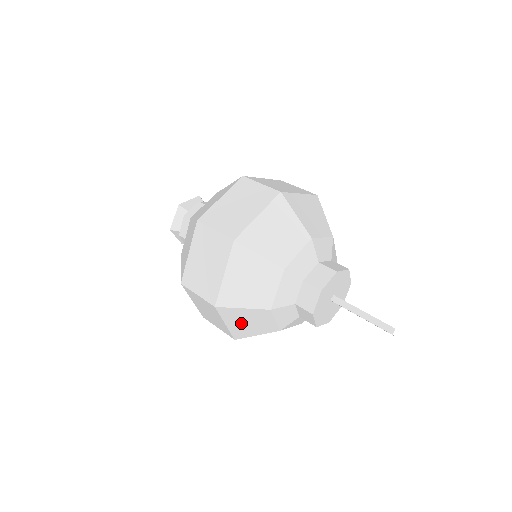
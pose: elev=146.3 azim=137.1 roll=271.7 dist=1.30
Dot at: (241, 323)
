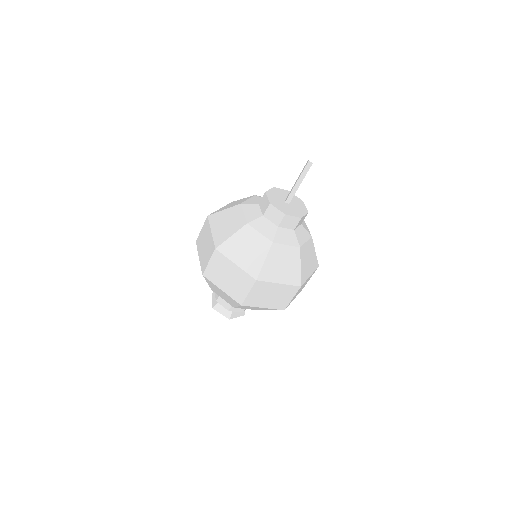
Dot at: (243, 254)
